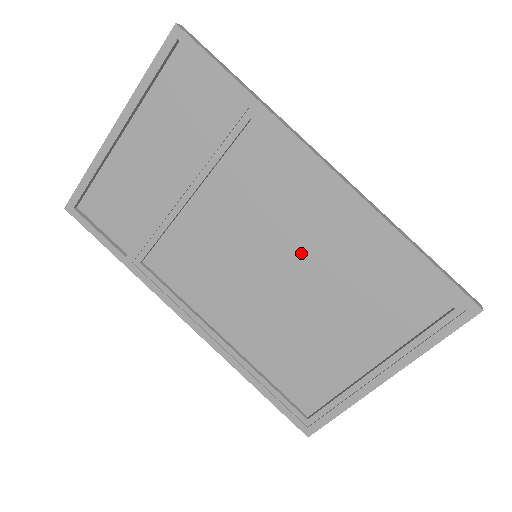
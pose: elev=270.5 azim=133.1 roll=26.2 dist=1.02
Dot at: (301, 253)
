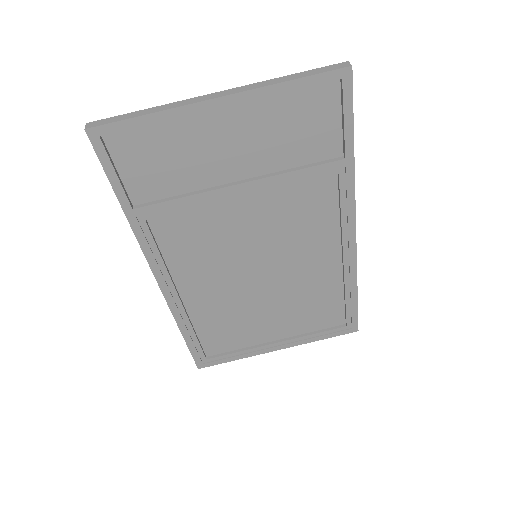
Dot at: (290, 268)
